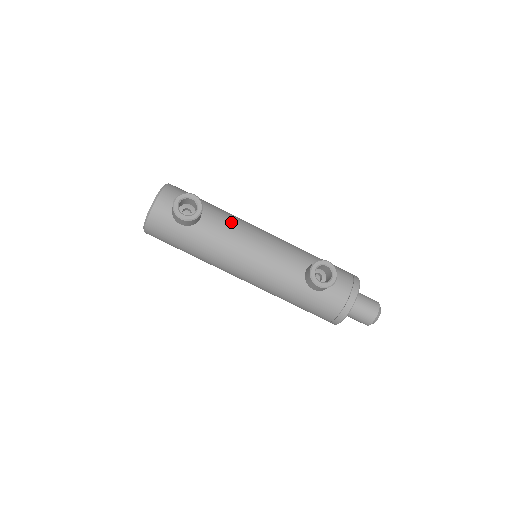
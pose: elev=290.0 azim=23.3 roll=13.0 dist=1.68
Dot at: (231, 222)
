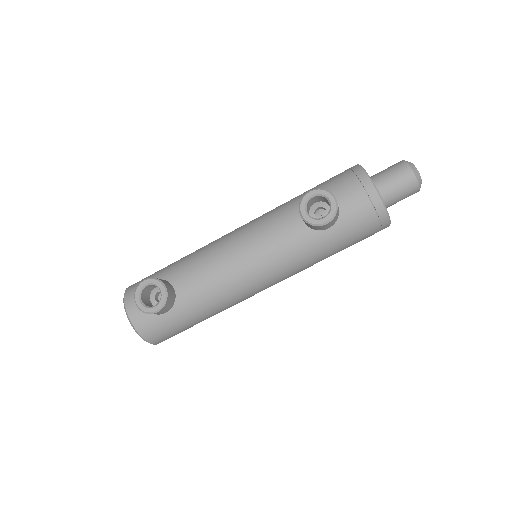
Dot at: (200, 260)
